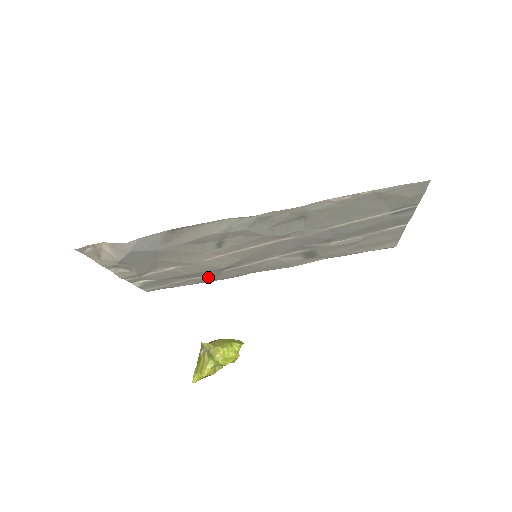
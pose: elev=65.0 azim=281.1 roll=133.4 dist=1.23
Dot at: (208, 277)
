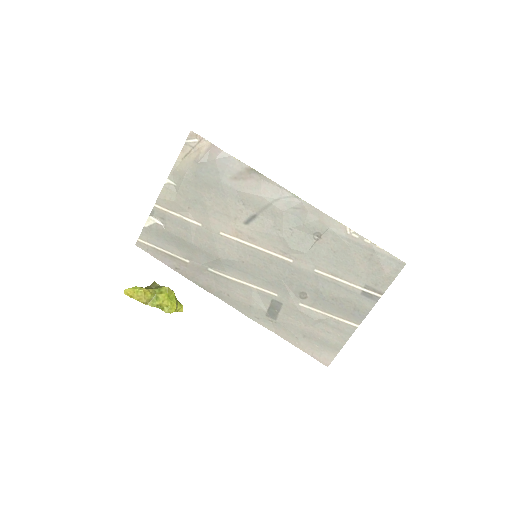
Dot at: (192, 266)
